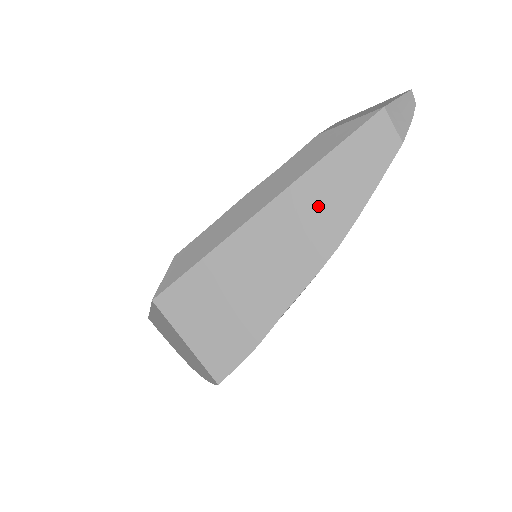
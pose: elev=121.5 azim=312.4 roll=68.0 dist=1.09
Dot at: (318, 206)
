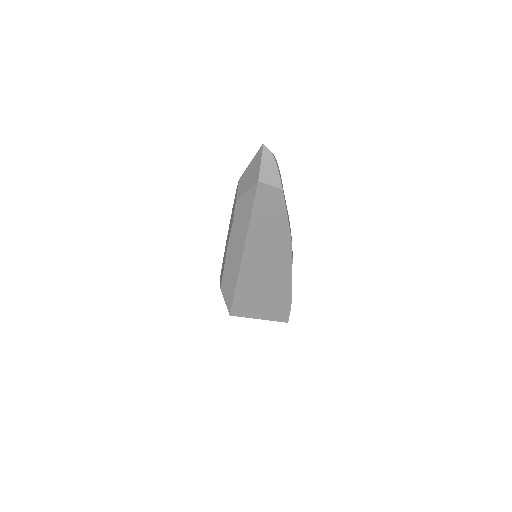
Dot at: (267, 240)
